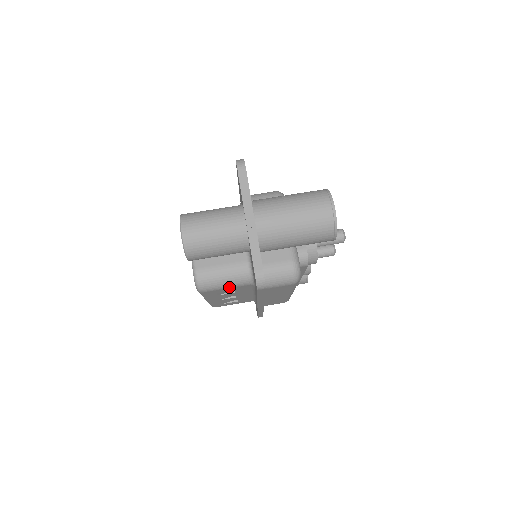
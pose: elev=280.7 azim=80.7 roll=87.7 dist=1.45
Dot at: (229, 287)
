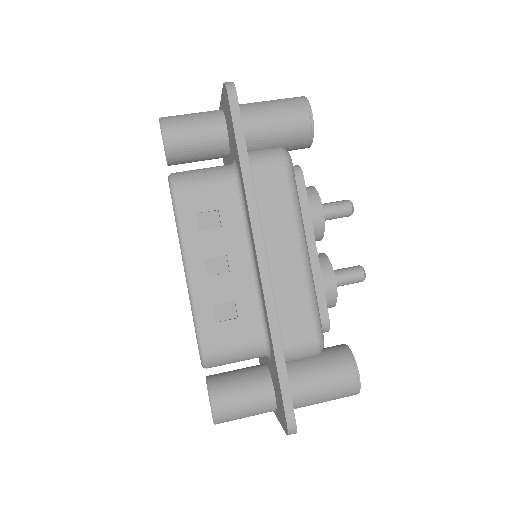
Dot at: (209, 182)
